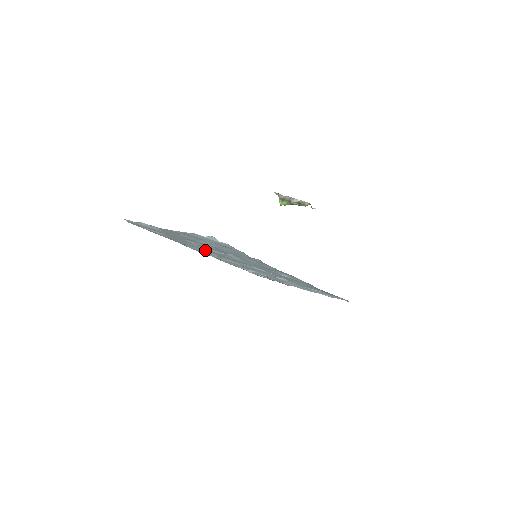
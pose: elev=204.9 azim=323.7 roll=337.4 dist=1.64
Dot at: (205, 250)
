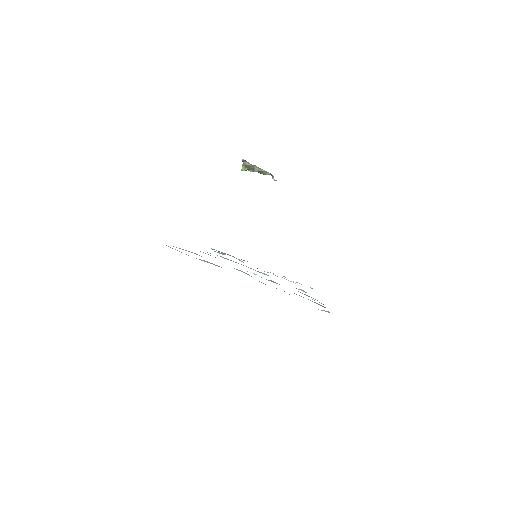
Dot at: occluded
